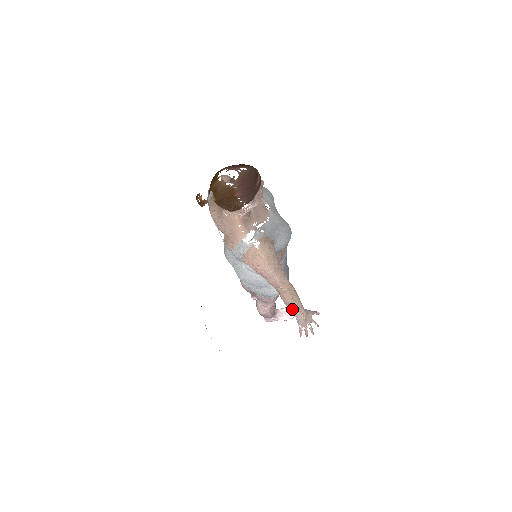
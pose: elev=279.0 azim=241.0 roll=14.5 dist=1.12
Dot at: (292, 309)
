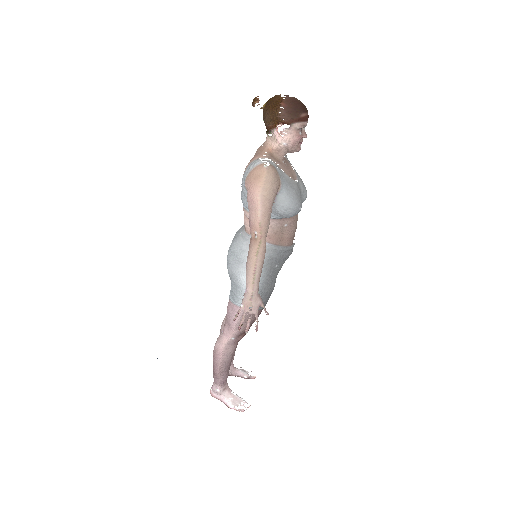
Dot at: (249, 269)
